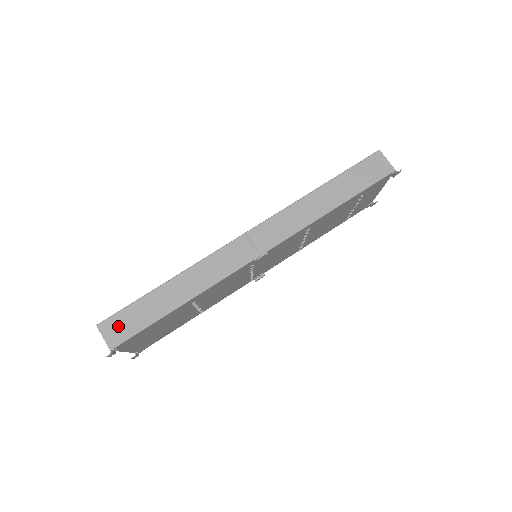
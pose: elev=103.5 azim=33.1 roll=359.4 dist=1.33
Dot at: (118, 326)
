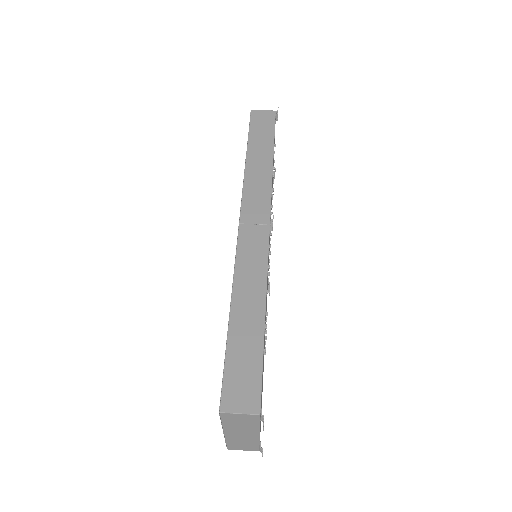
Dot at: (239, 389)
